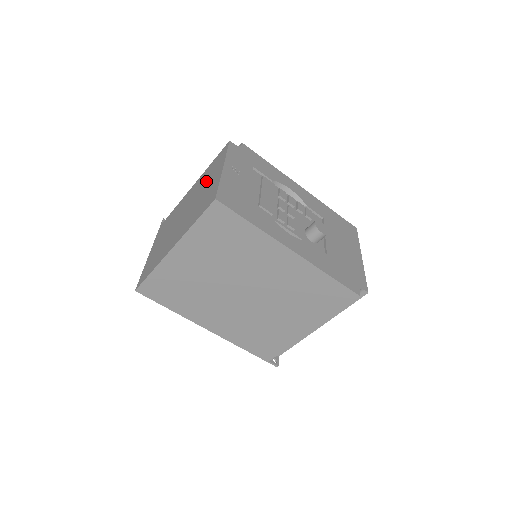
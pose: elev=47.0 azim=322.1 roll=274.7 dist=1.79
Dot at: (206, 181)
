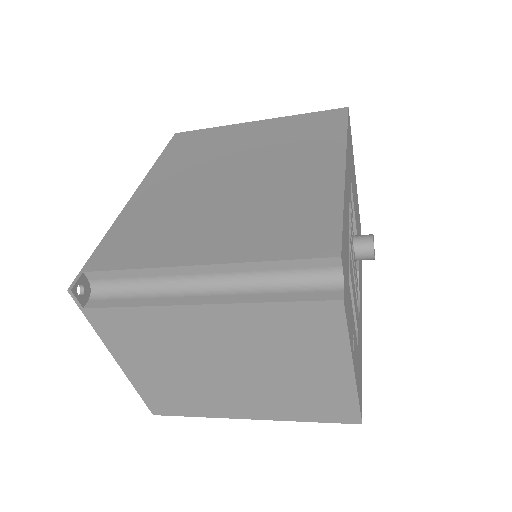
Dot at: (291, 354)
